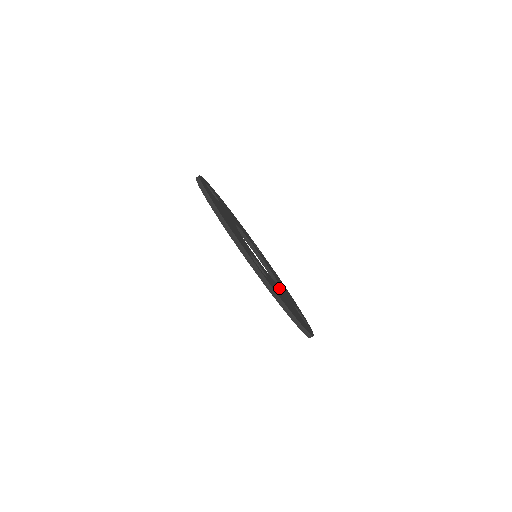
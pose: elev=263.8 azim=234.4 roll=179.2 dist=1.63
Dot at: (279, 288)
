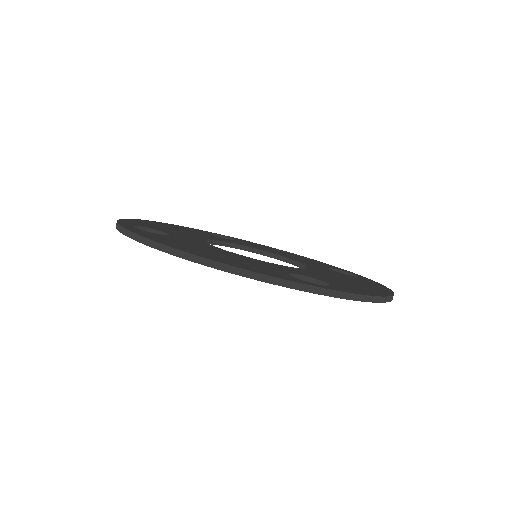
Dot at: occluded
